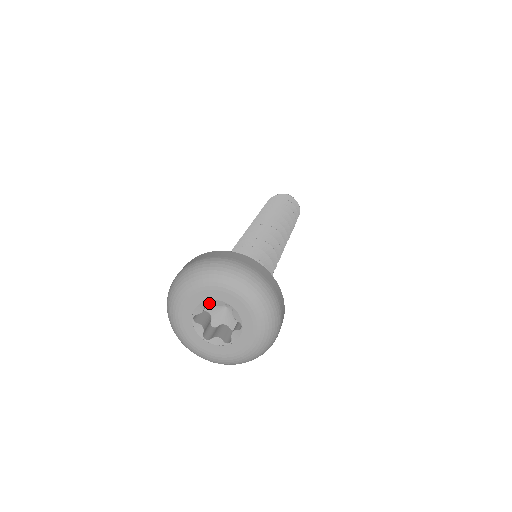
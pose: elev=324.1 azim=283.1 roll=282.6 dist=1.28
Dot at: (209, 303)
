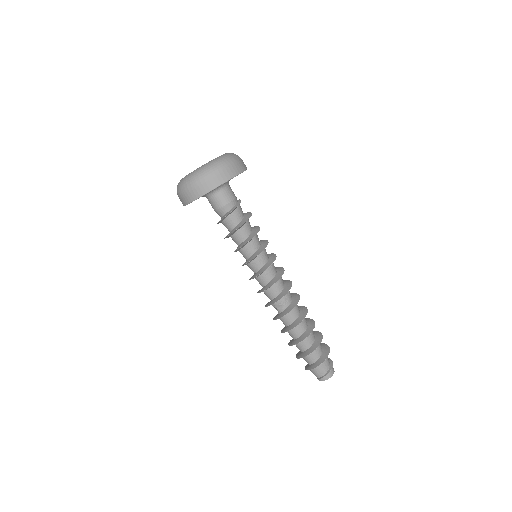
Dot at: occluded
